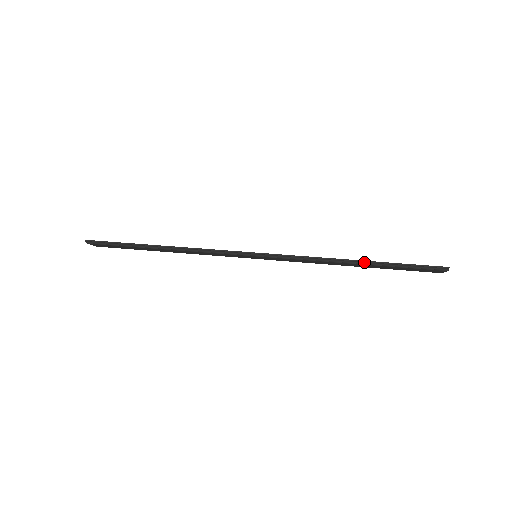
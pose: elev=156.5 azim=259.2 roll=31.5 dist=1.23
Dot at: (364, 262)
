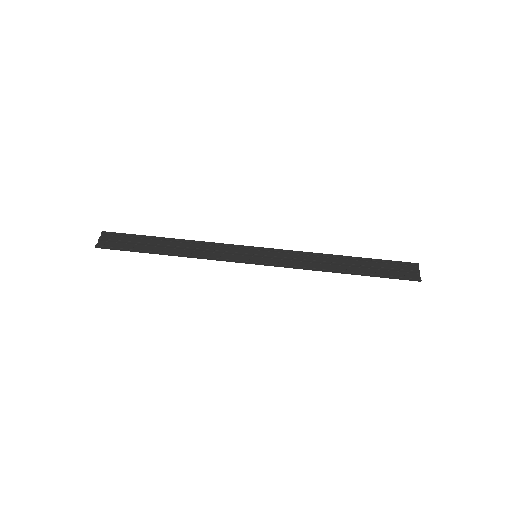
Dot at: (351, 273)
